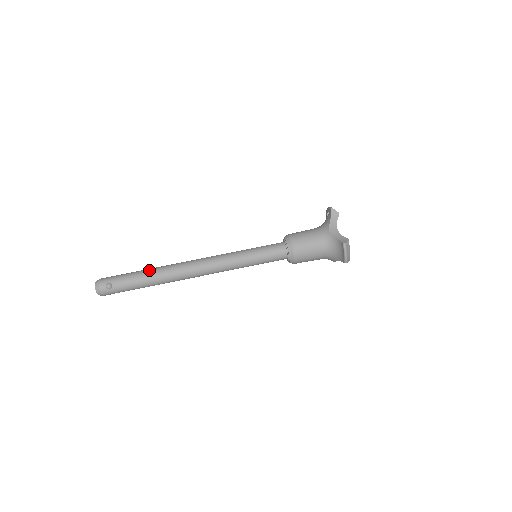
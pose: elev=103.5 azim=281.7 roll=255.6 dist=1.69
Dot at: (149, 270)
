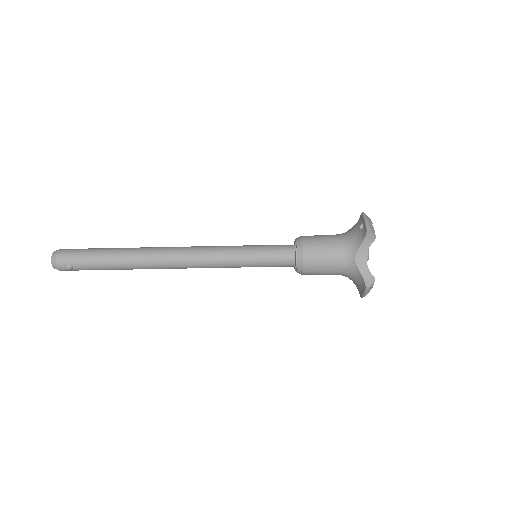
Dot at: (119, 256)
